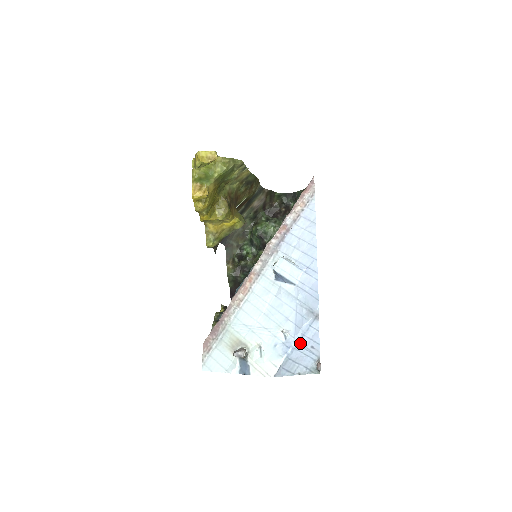
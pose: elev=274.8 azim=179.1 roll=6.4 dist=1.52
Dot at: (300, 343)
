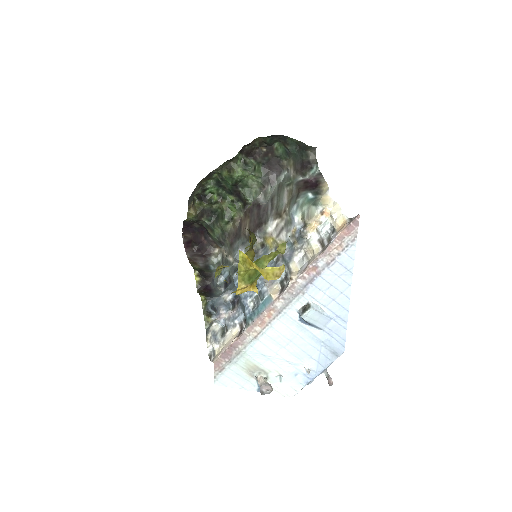
Dot at: (319, 373)
